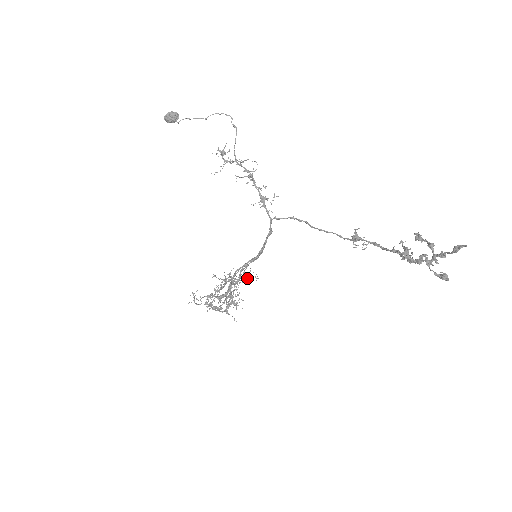
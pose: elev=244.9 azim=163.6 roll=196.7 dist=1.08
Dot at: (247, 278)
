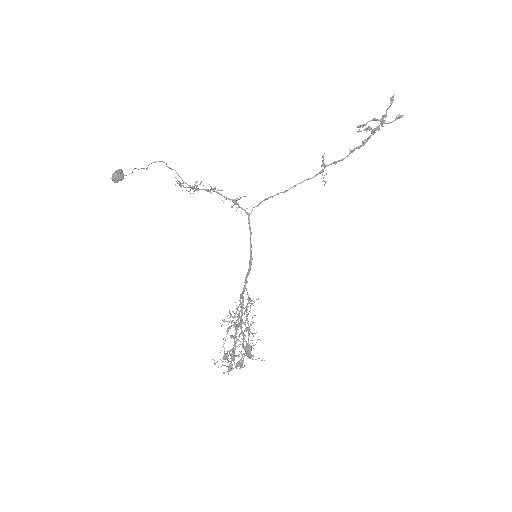
Dot at: (246, 308)
